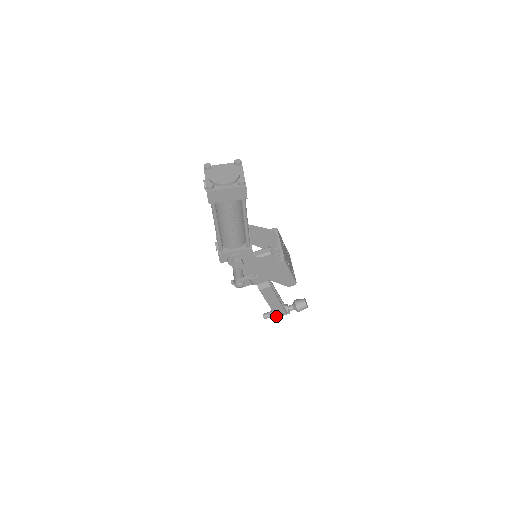
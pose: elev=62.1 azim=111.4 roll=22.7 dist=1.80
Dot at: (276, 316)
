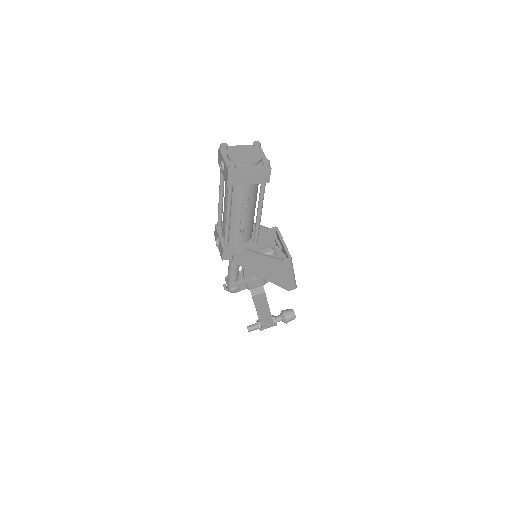
Dot at: (262, 328)
